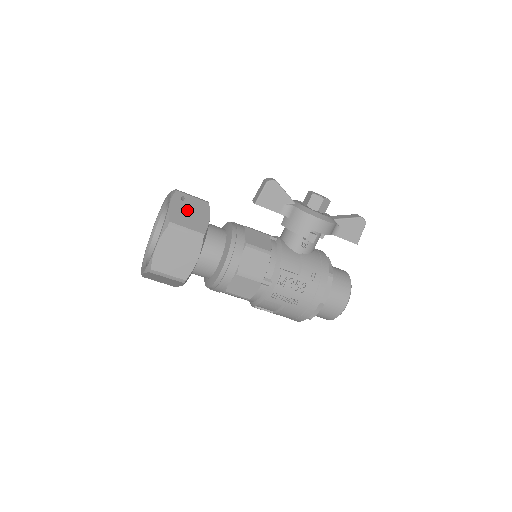
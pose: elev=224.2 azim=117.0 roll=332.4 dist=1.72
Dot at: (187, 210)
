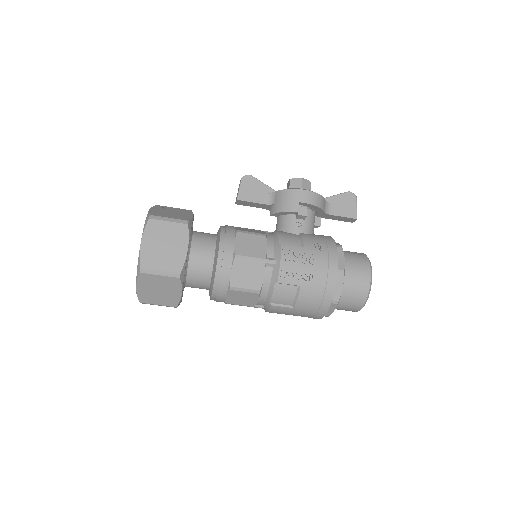
Dot at: (168, 212)
